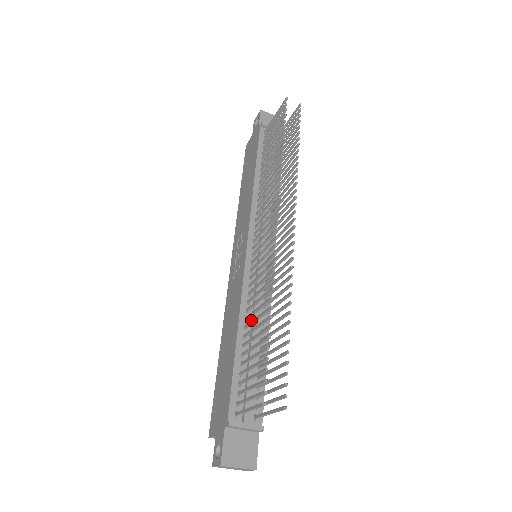
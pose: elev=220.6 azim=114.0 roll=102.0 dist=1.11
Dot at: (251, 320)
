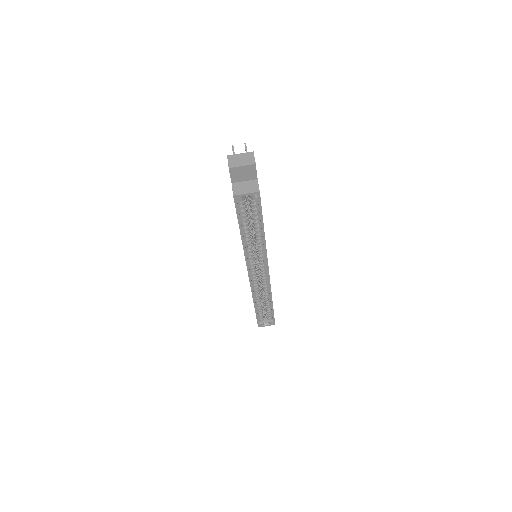
Dot at: occluded
